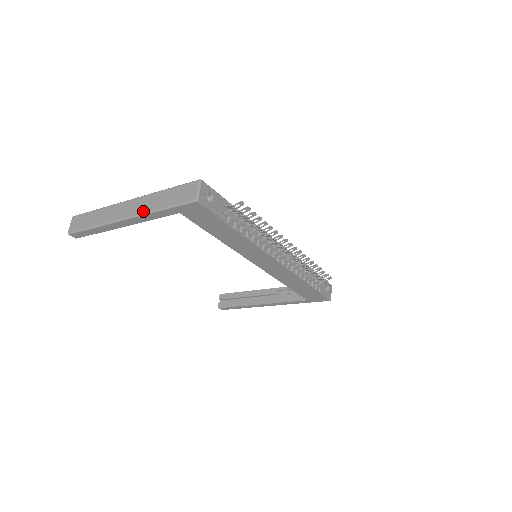
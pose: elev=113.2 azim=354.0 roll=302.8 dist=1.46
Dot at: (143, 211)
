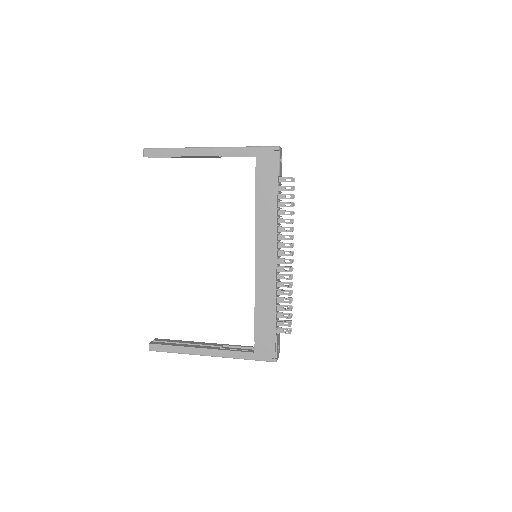
Dot at: (229, 147)
